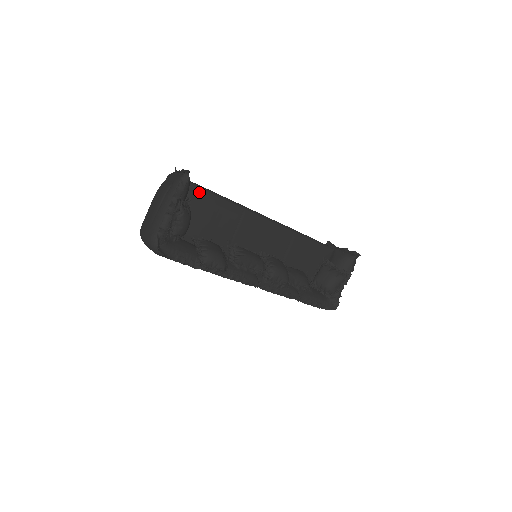
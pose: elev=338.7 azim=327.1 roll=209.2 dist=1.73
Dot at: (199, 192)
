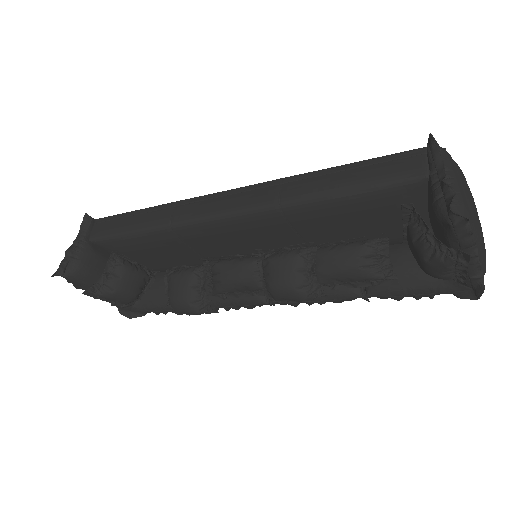
Dot at: (112, 243)
